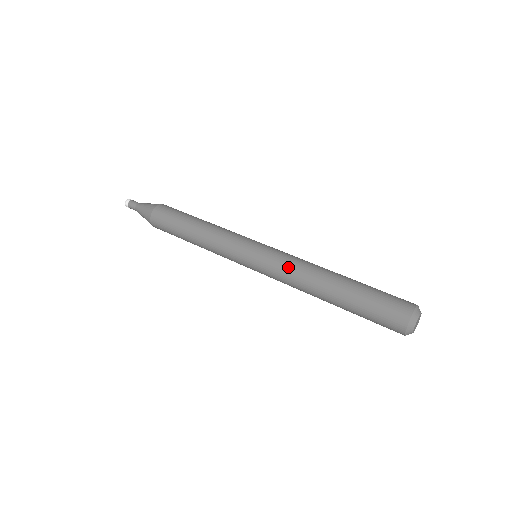
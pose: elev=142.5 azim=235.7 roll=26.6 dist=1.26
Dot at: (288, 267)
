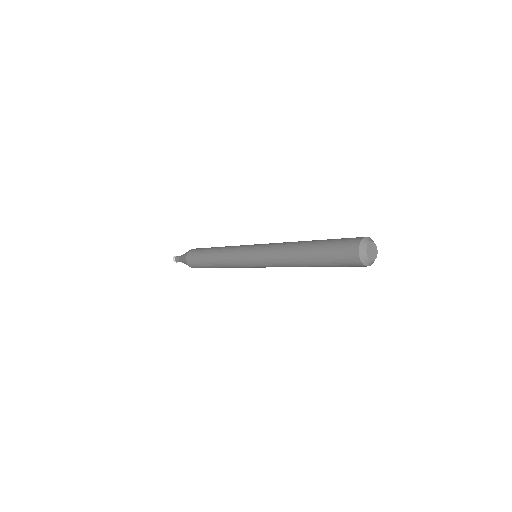
Dot at: (272, 249)
